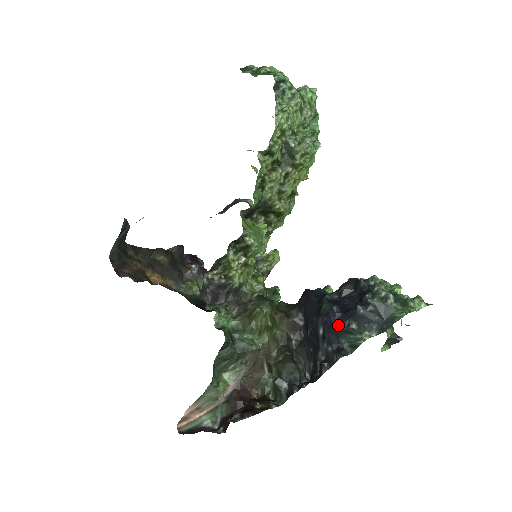
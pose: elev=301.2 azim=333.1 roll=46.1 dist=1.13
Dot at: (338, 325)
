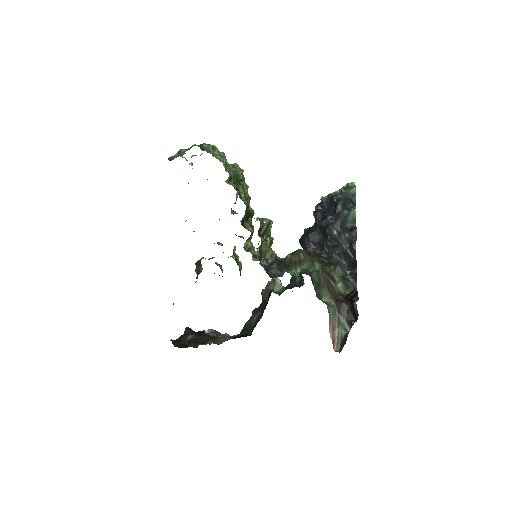
Dot at: (340, 218)
